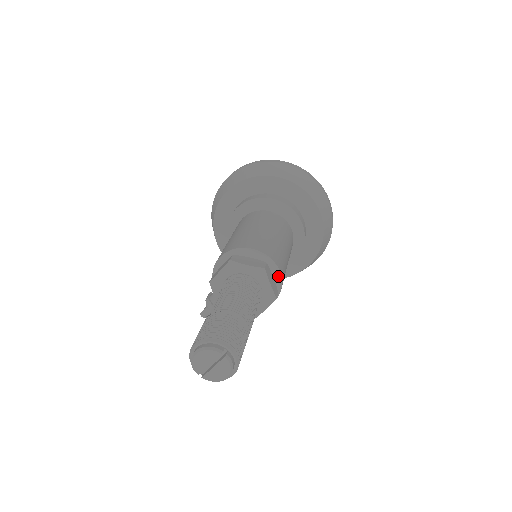
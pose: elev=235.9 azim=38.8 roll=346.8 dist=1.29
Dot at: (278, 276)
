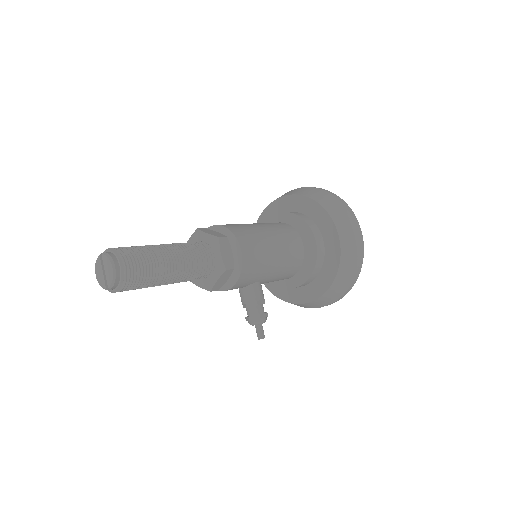
Dot at: (225, 230)
